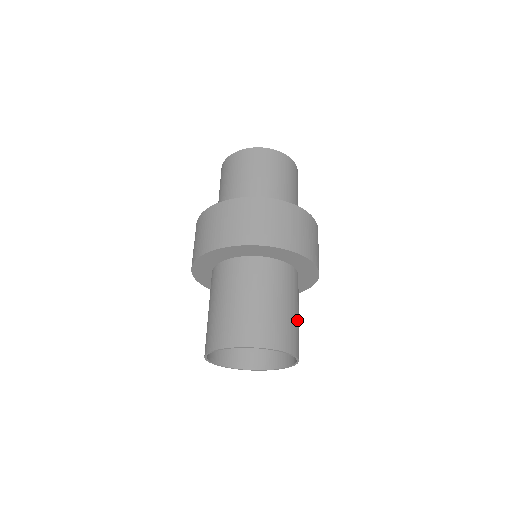
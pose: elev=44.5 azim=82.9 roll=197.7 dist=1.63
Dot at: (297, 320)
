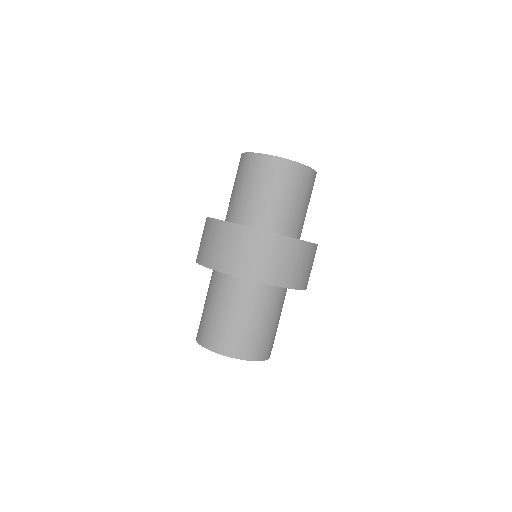
Dot at: occluded
